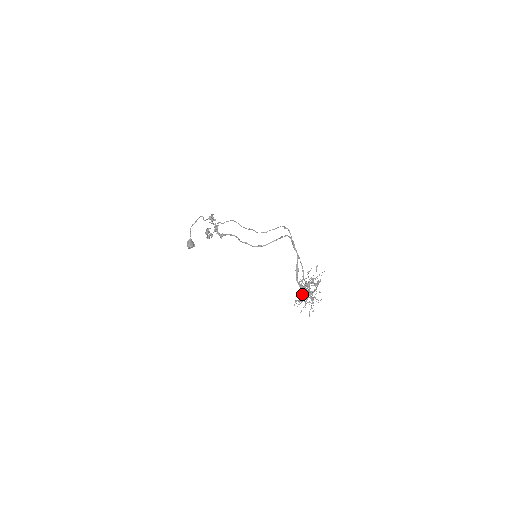
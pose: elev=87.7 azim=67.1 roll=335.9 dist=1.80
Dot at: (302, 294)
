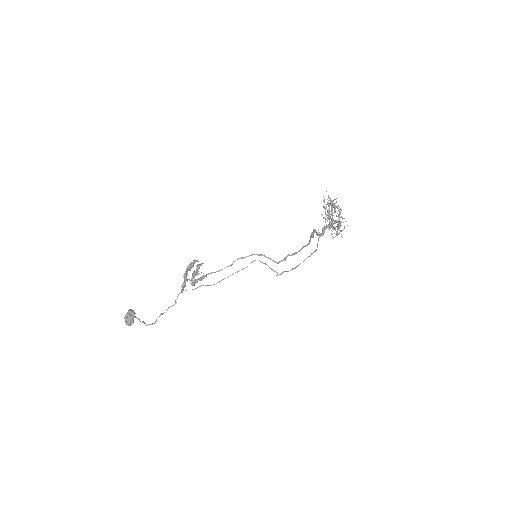
Dot at: occluded
